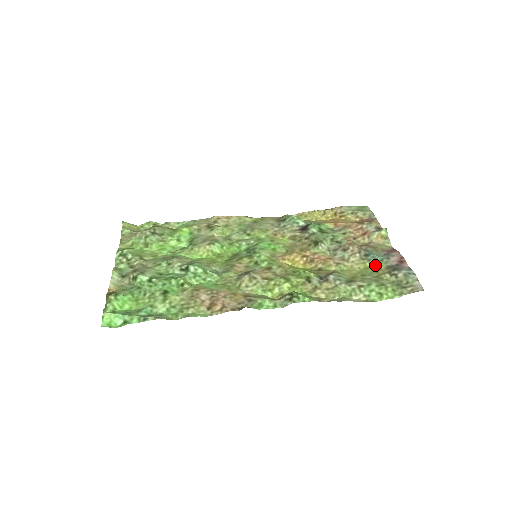
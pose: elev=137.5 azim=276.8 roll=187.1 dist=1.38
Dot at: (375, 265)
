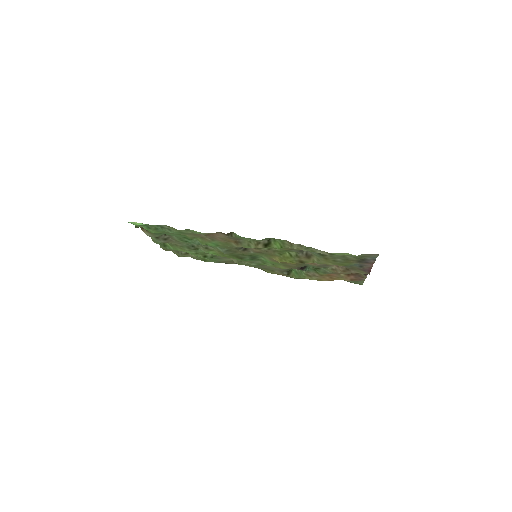
Dot at: (348, 265)
